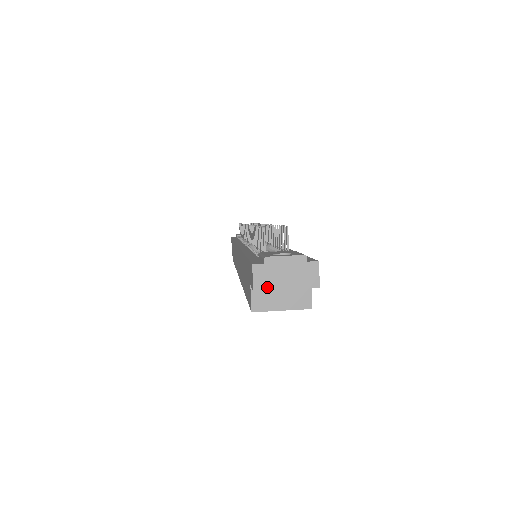
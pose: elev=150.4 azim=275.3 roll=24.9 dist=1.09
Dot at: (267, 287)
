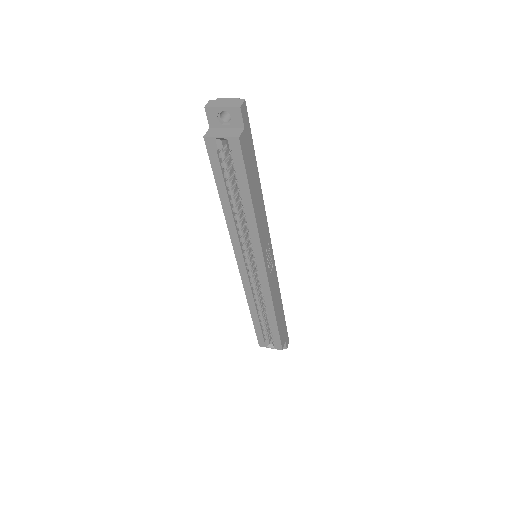
Dot at: (212, 106)
